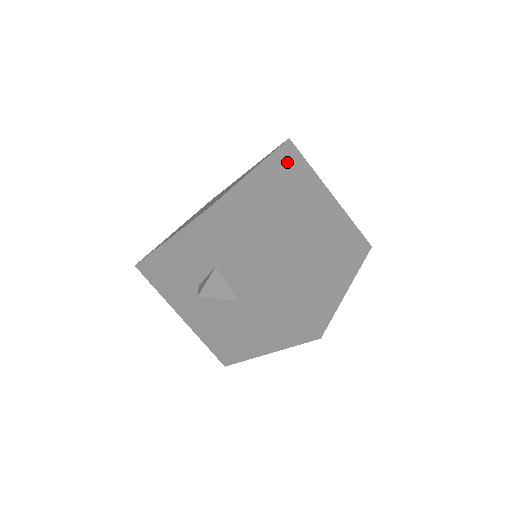
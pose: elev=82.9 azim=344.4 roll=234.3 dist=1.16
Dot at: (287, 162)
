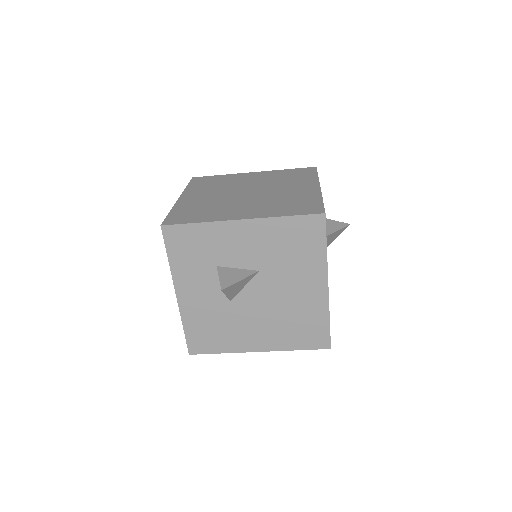
Dot at: (202, 184)
